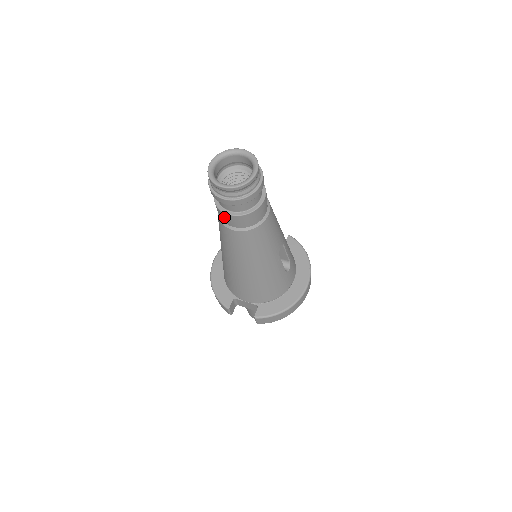
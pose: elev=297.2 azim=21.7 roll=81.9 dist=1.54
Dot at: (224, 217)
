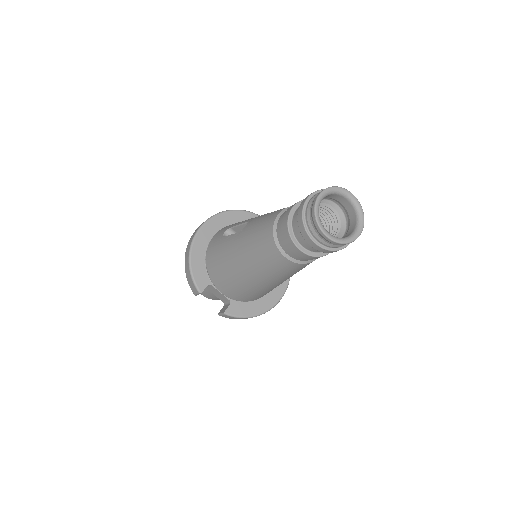
Dot at: (288, 244)
